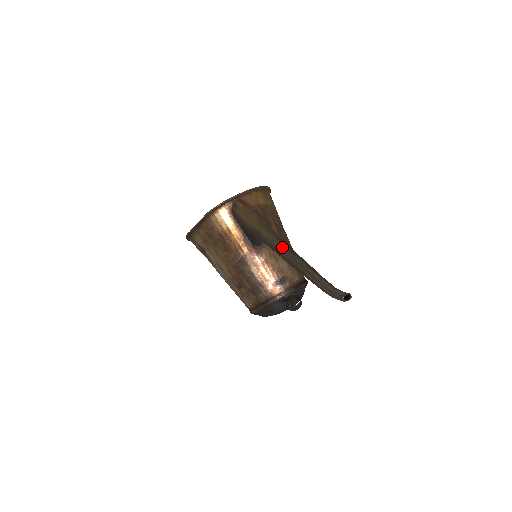
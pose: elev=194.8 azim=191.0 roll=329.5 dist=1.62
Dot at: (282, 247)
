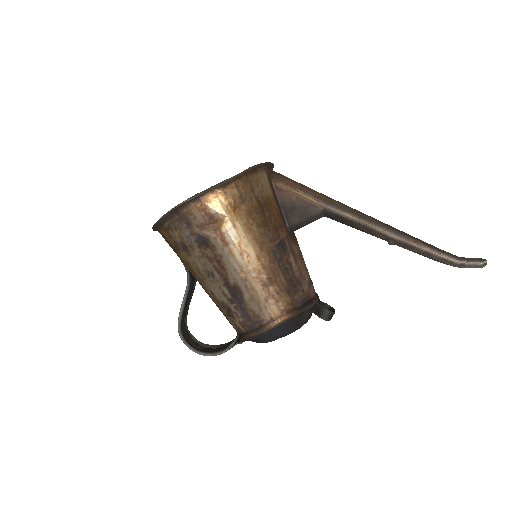
Dot at: (375, 219)
